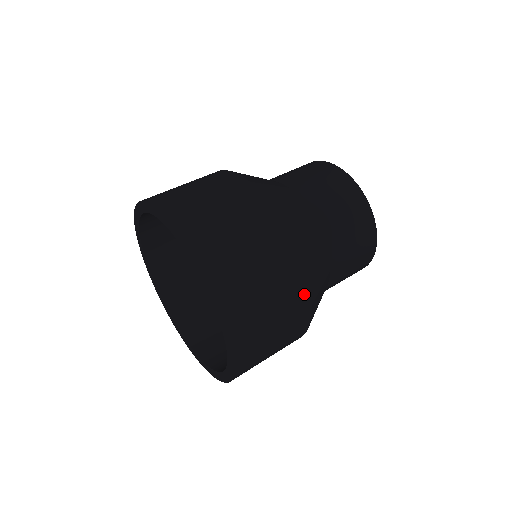
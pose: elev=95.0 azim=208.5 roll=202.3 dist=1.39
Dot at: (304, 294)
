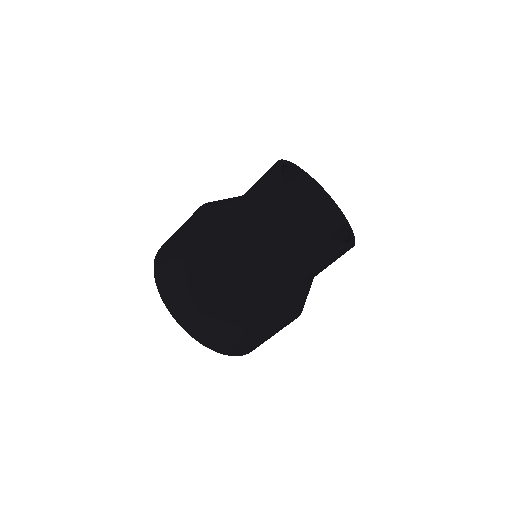
Dot at: (243, 309)
